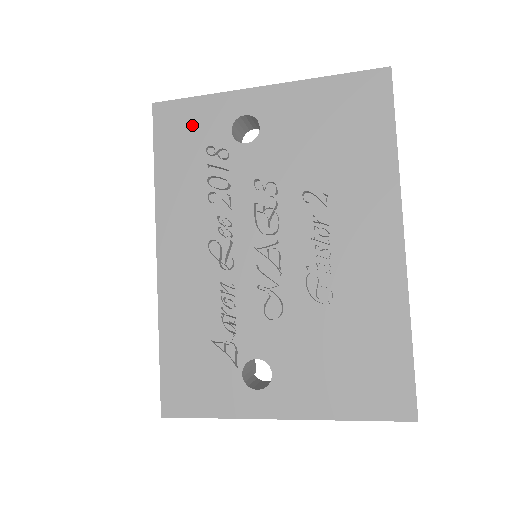
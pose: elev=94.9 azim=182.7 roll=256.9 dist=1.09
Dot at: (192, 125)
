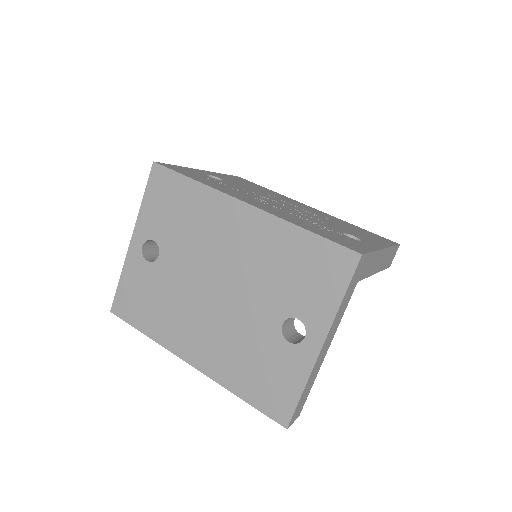
Dot at: (188, 171)
